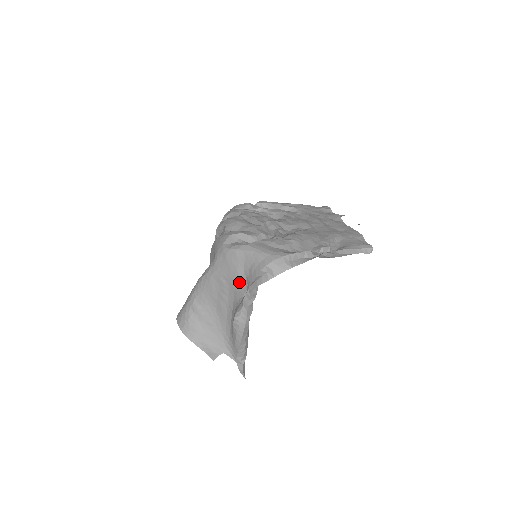
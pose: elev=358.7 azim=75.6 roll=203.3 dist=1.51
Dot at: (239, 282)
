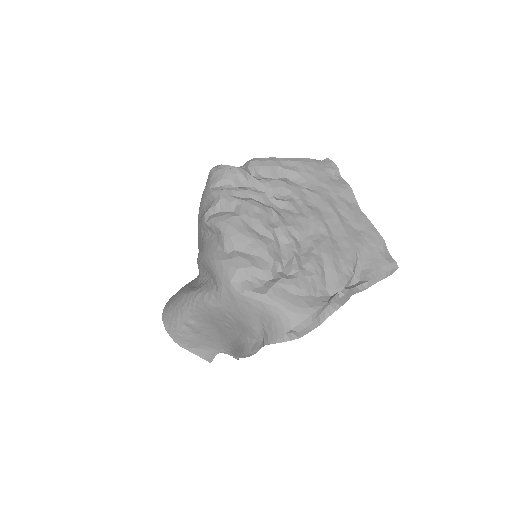
Dot at: (252, 328)
